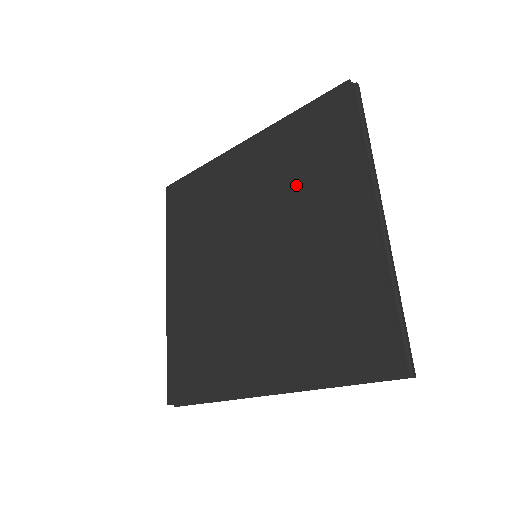
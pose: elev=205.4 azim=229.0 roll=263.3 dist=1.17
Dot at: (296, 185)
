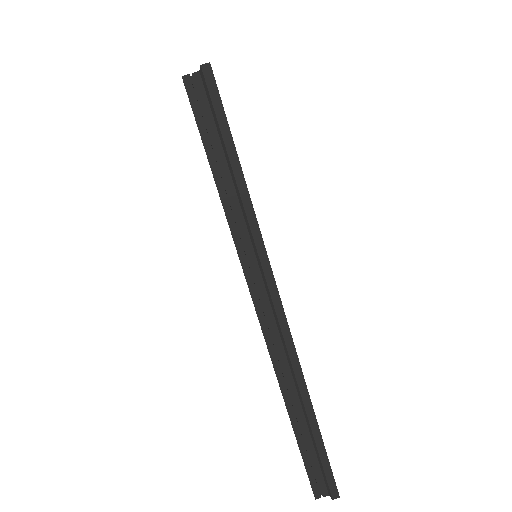
Dot at: occluded
